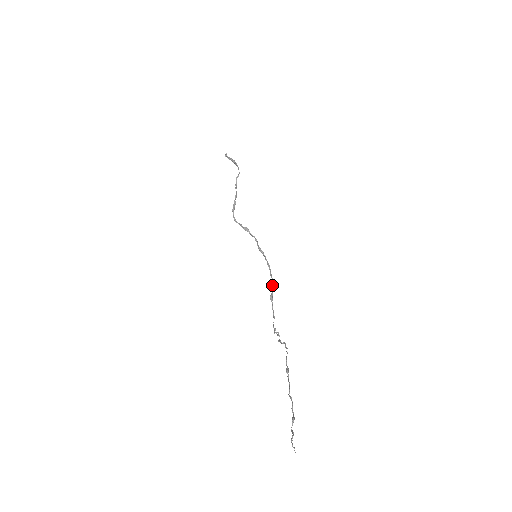
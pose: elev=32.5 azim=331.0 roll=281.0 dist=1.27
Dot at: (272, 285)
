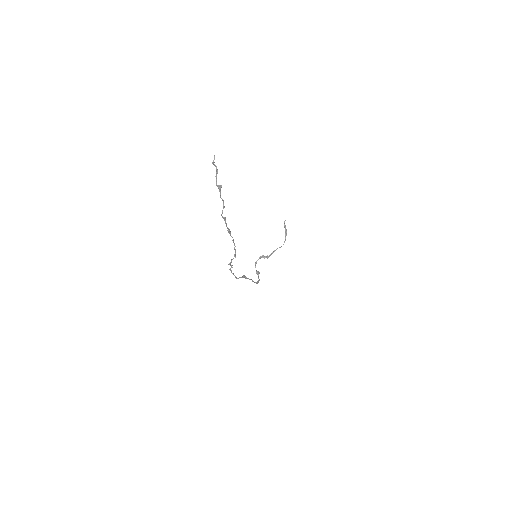
Dot at: (250, 279)
